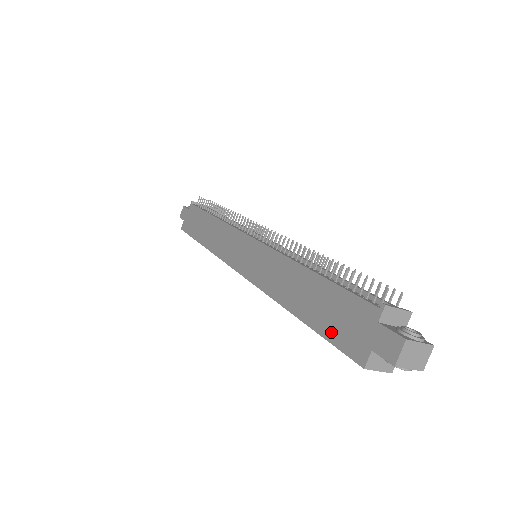
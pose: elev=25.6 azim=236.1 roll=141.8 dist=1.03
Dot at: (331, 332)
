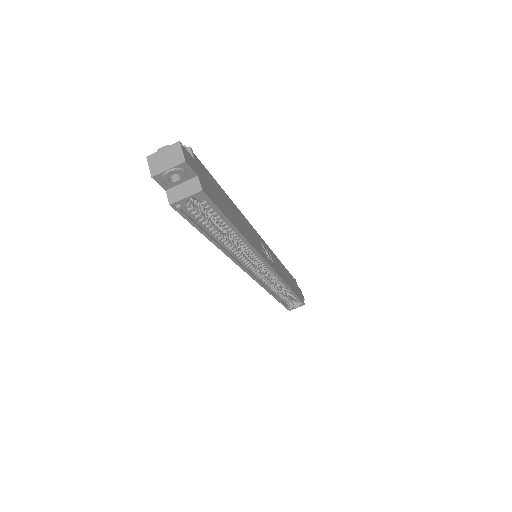
Dot at: occluded
